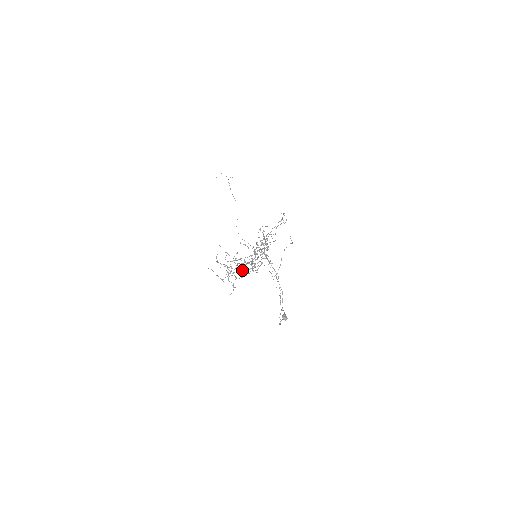
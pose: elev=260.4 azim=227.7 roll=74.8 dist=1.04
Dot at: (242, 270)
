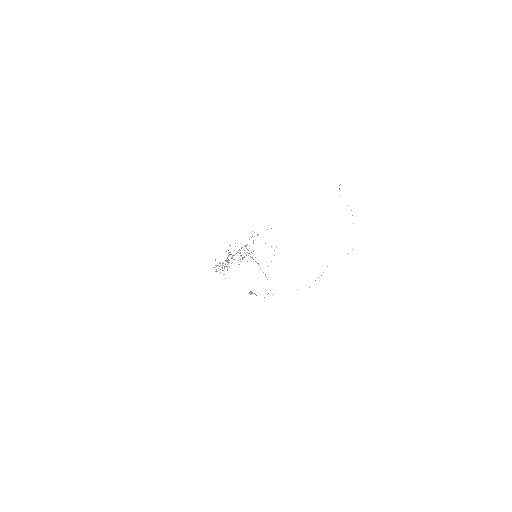
Dot at: occluded
